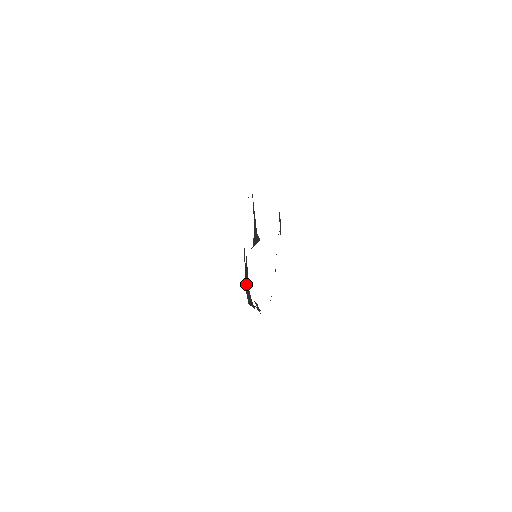
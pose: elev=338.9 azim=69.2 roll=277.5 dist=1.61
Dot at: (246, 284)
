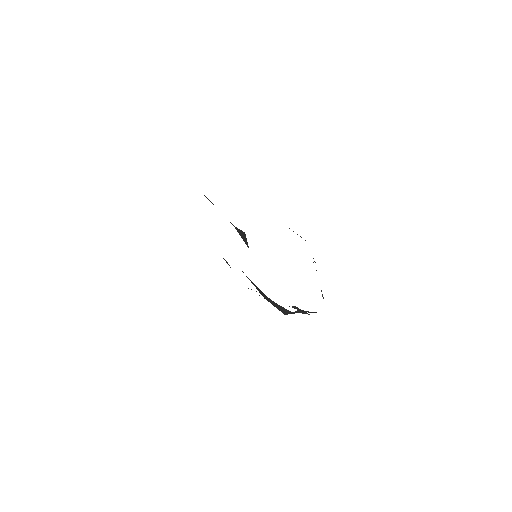
Dot at: (262, 295)
